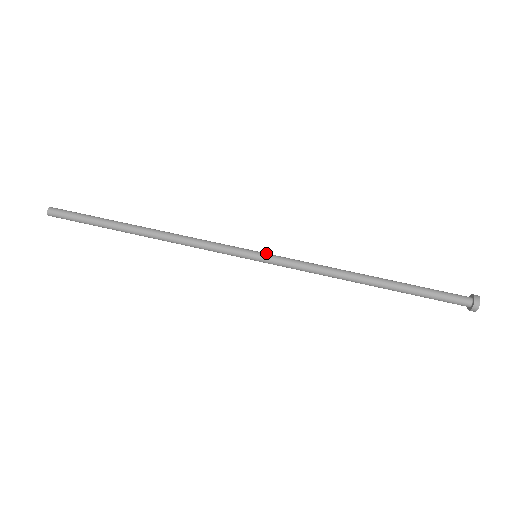
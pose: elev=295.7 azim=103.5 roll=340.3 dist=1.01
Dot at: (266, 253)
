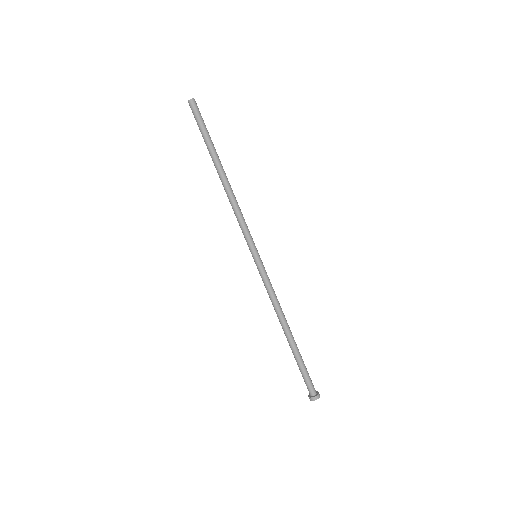
Dot at: (260, 262)
